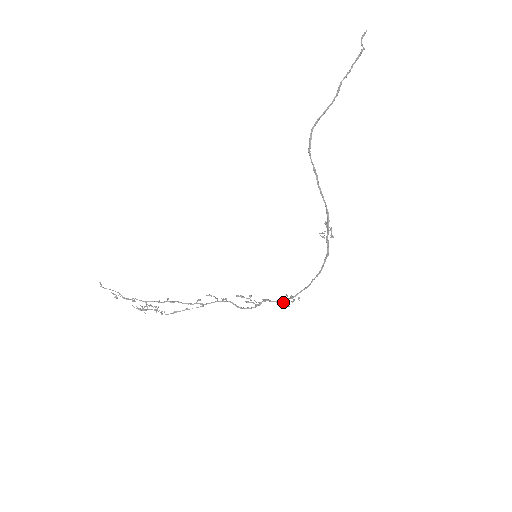
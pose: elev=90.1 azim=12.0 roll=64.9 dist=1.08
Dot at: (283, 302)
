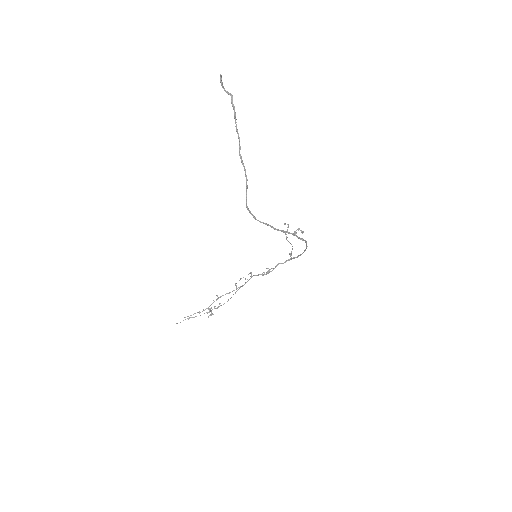
Dot at: occluded
